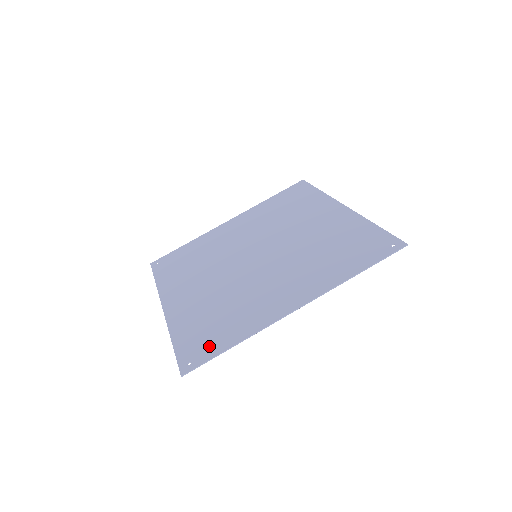
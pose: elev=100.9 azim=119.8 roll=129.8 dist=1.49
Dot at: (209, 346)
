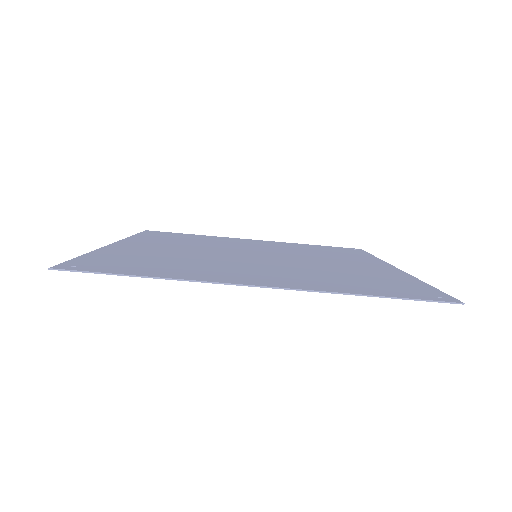
Dot at: (116, 267)
